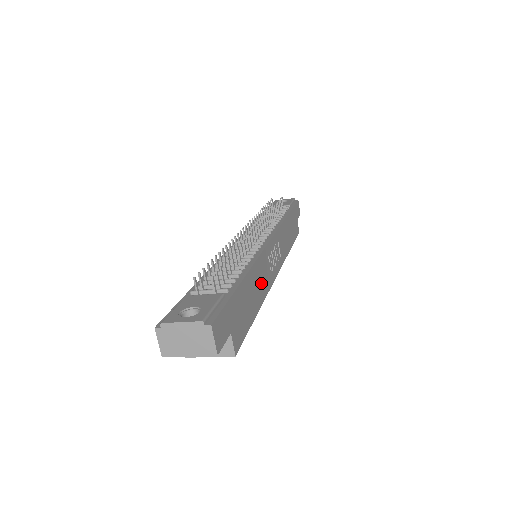
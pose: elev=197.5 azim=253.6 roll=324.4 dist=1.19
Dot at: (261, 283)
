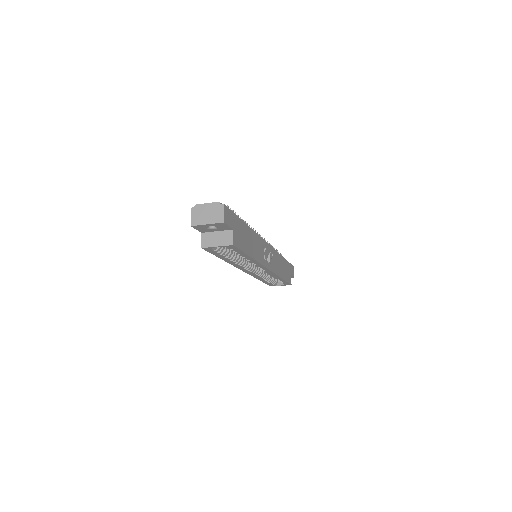
Dot at: (256, 249)
